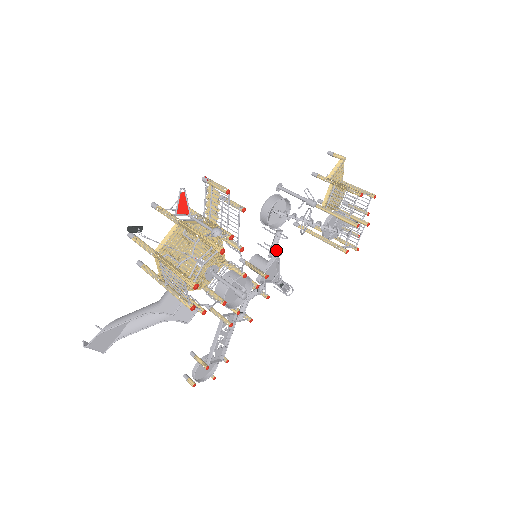
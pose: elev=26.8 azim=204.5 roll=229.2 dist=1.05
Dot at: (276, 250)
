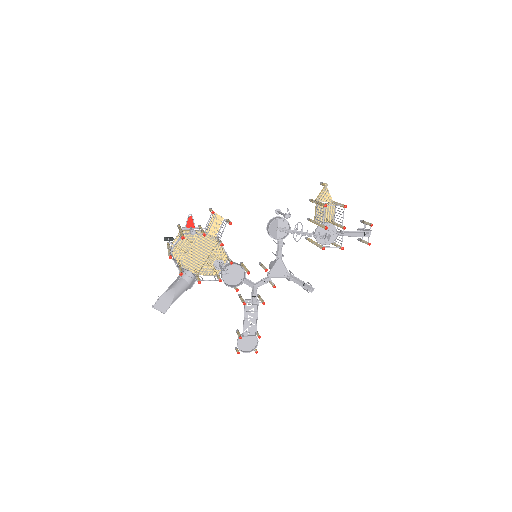
Dot at: (282, 255)
